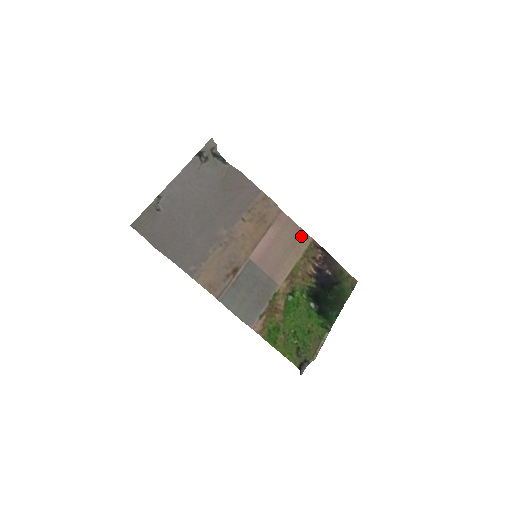
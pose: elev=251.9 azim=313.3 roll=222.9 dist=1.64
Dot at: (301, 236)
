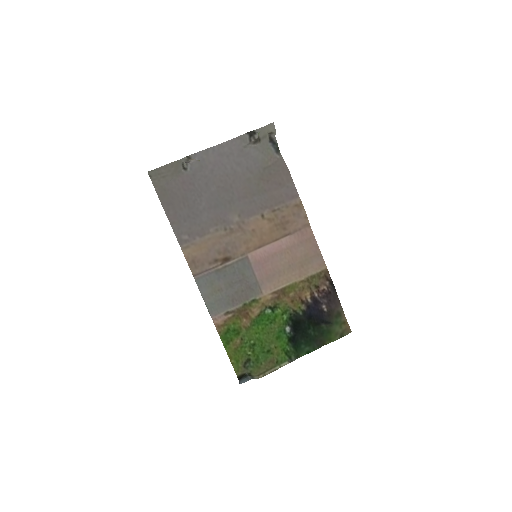
Dot at: (316, 260)
